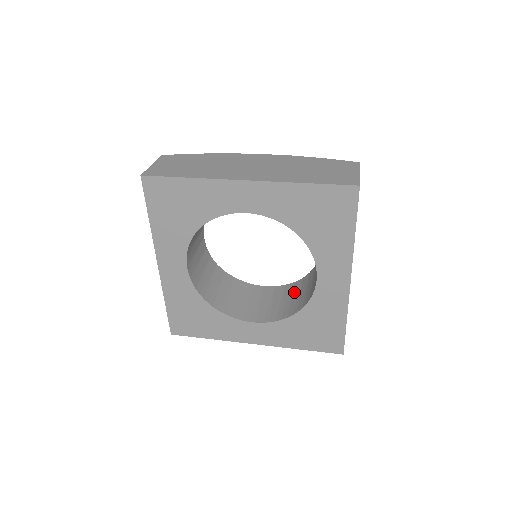
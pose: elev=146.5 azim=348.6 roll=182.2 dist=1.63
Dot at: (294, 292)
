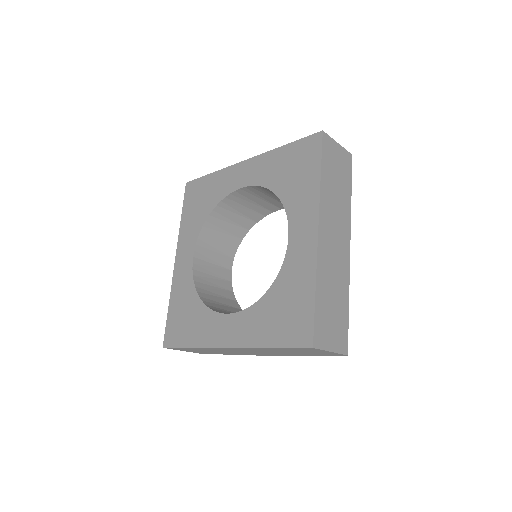
Dot at: occluded
